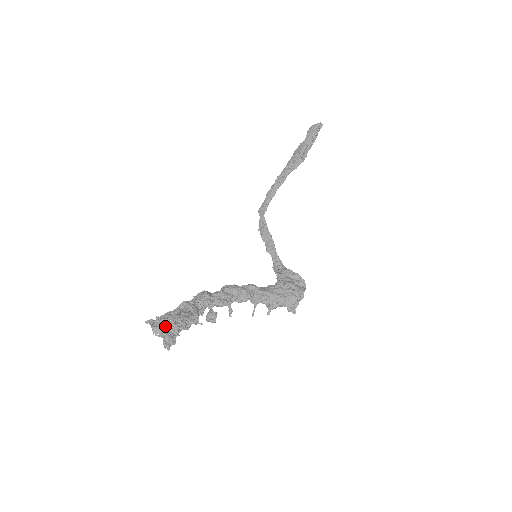
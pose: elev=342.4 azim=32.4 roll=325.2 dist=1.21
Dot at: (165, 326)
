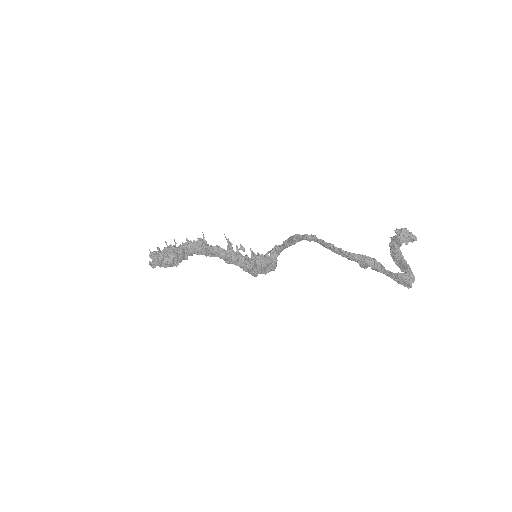
Dot at: (155, 261)
